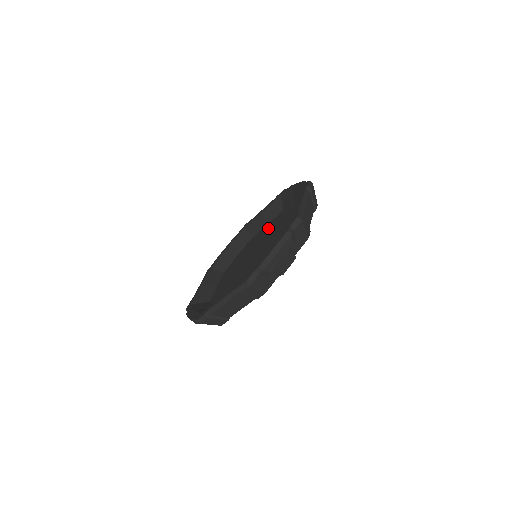
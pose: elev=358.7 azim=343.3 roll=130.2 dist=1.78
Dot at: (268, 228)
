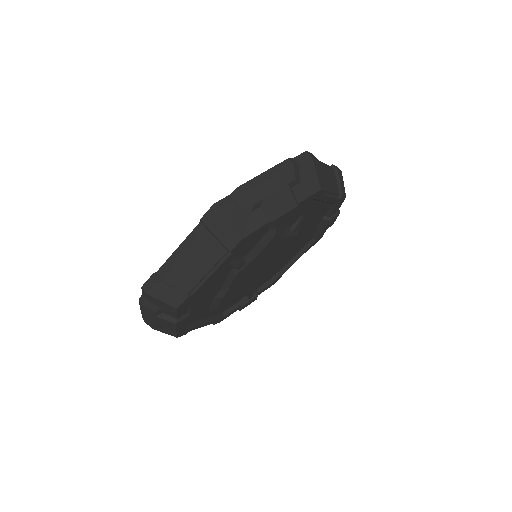
Dot at: occluded
